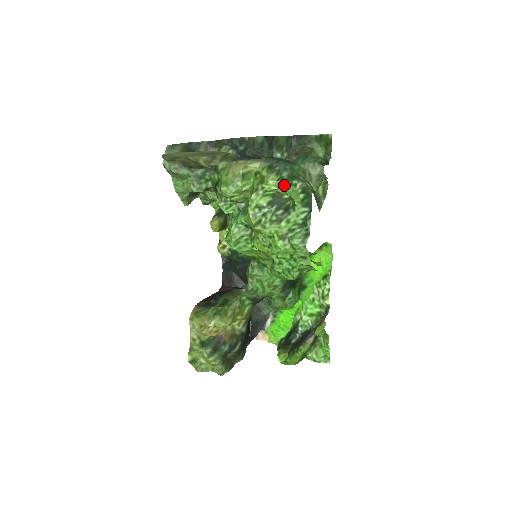
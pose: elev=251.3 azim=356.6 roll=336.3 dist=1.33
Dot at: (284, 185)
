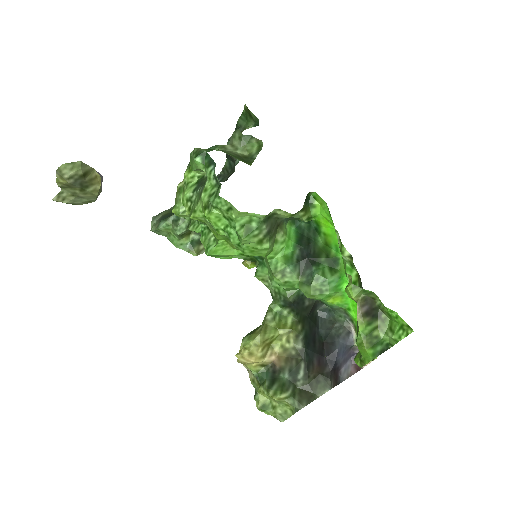
Dot at: (191, 166)
